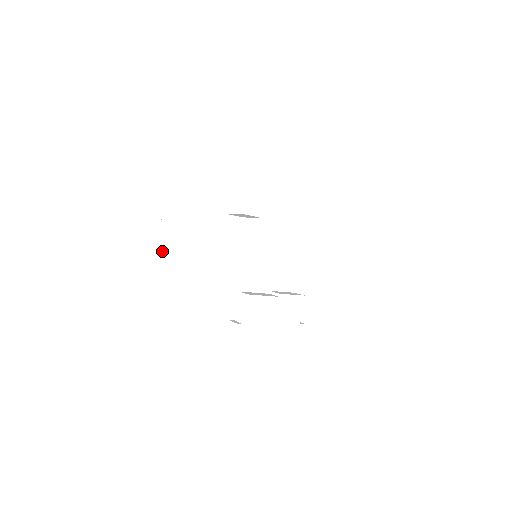
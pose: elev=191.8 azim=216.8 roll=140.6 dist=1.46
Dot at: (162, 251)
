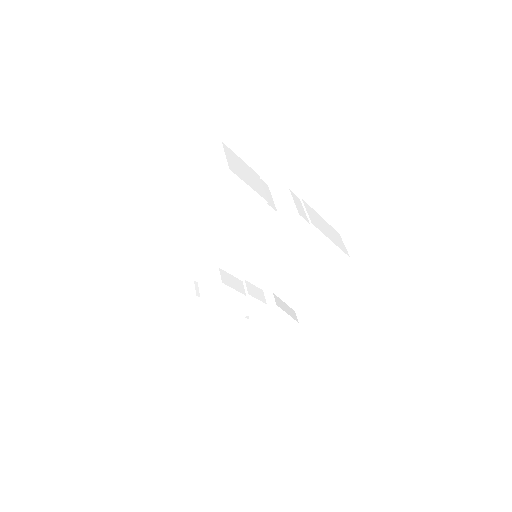
Dot at: occluded
